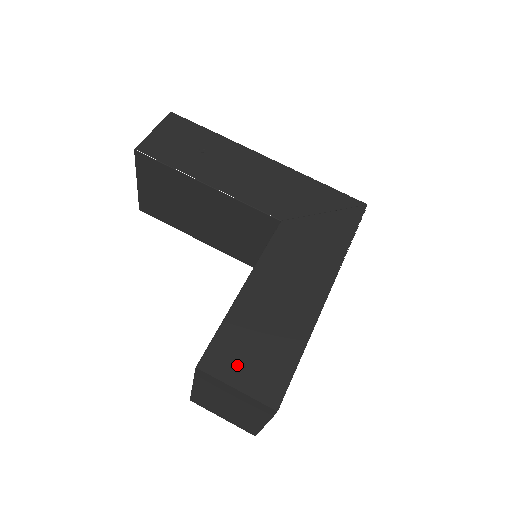
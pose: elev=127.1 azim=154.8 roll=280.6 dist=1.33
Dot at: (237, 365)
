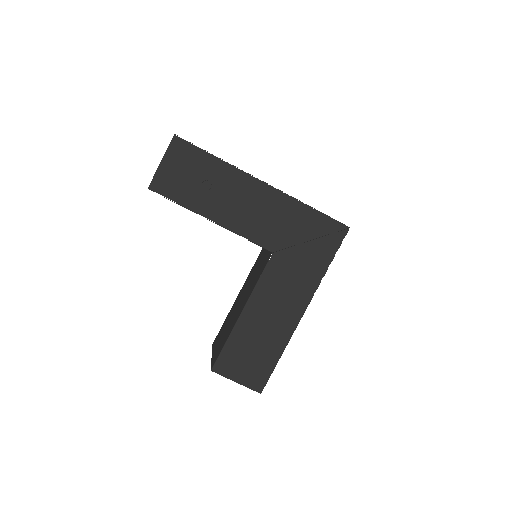
Dot at: (237, 368)
